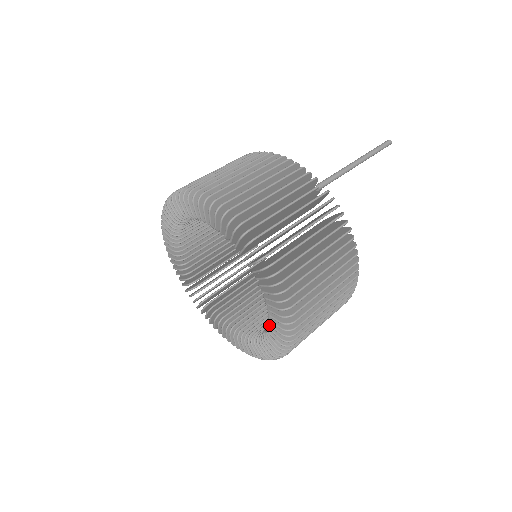
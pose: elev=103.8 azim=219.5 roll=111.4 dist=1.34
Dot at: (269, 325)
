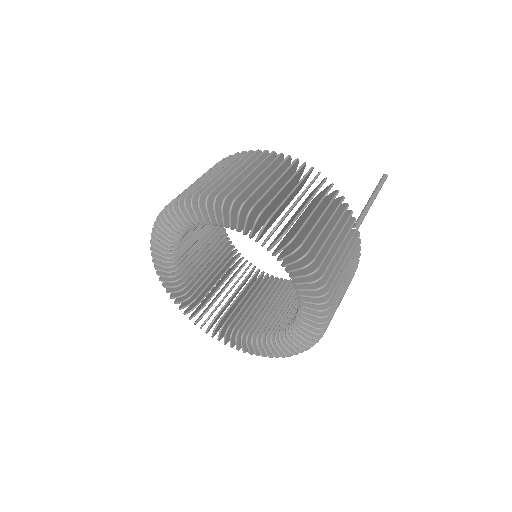
Dot at: (276, 340)
